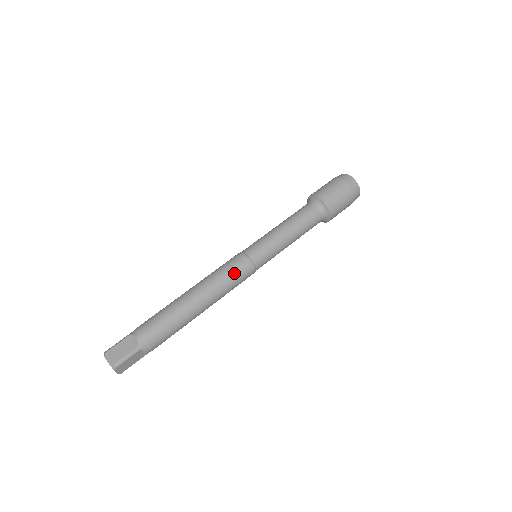
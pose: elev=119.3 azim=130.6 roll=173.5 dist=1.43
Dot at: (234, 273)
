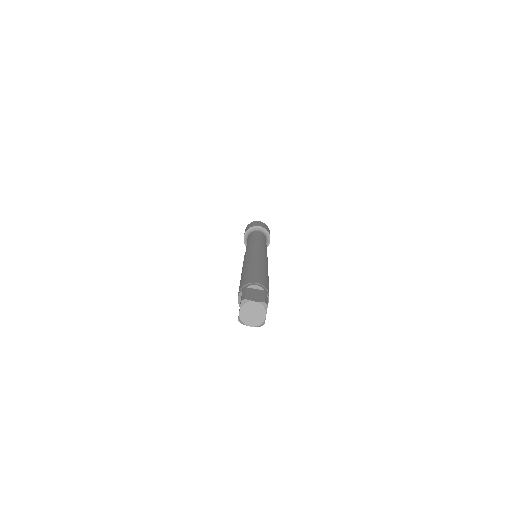
Dot at: (264, 255)
